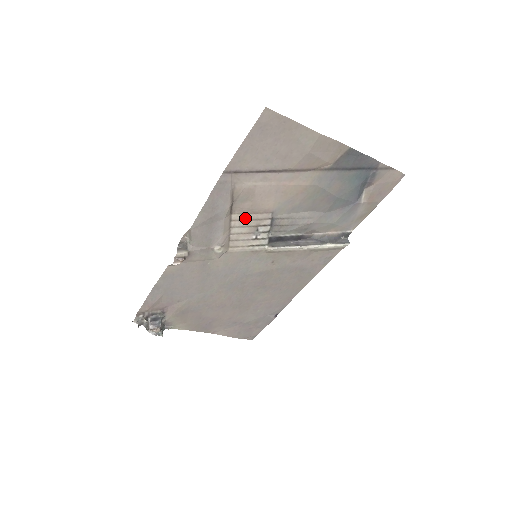
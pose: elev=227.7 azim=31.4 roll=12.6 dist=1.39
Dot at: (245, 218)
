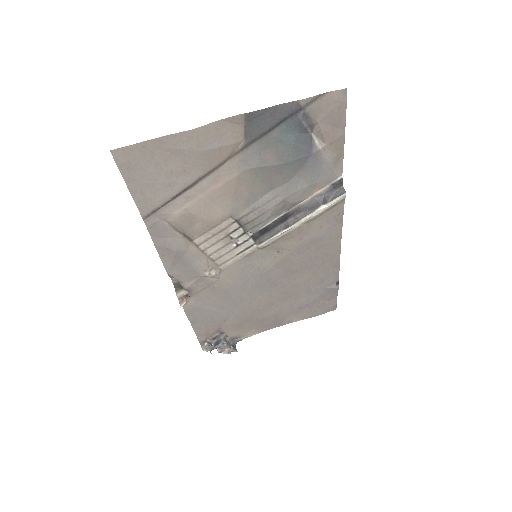
Dot at: (209, 236)
